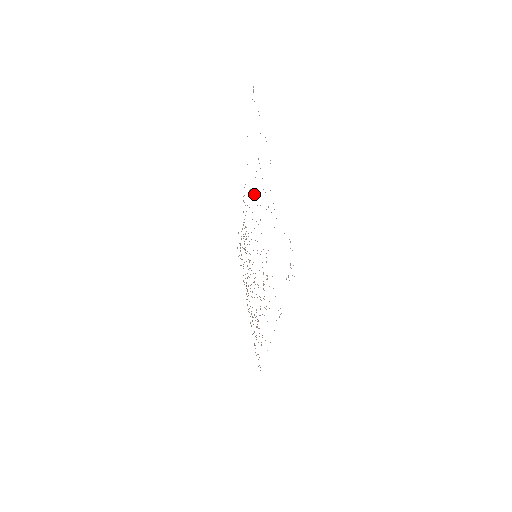
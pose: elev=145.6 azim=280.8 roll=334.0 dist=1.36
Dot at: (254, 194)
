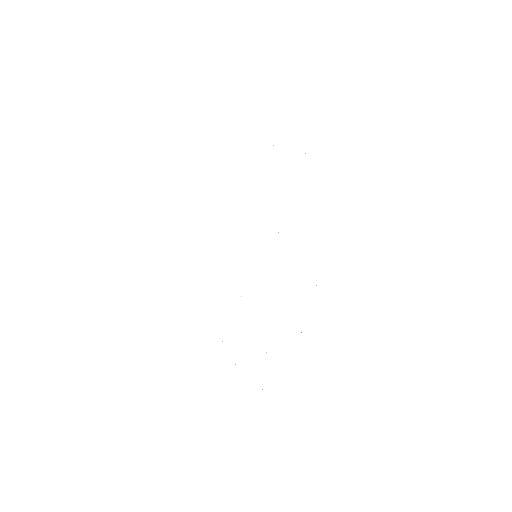
Dot at: occluded
